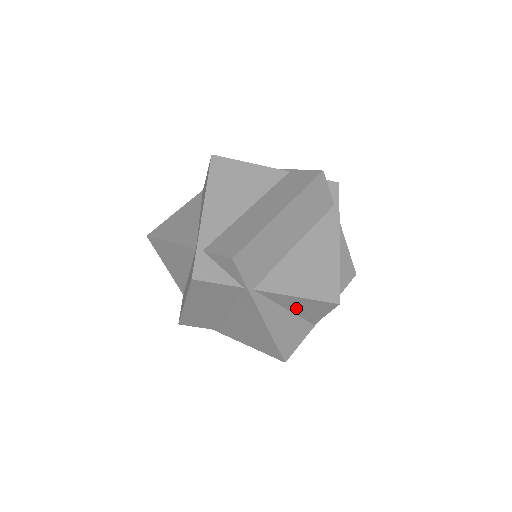
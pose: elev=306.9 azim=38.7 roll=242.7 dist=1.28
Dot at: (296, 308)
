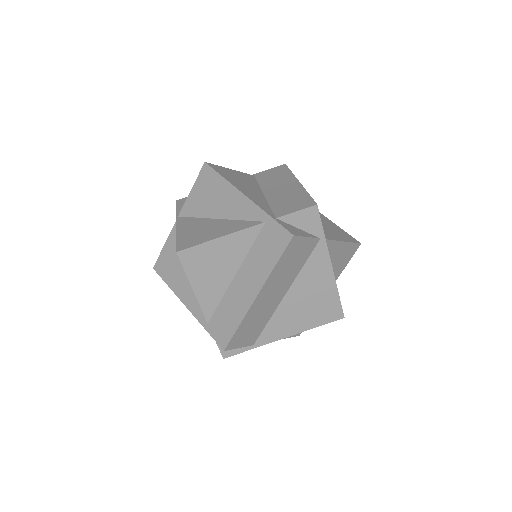
Dot at: (333, 263)
